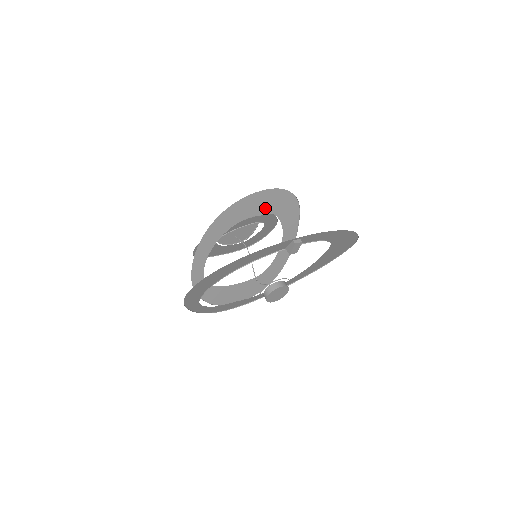
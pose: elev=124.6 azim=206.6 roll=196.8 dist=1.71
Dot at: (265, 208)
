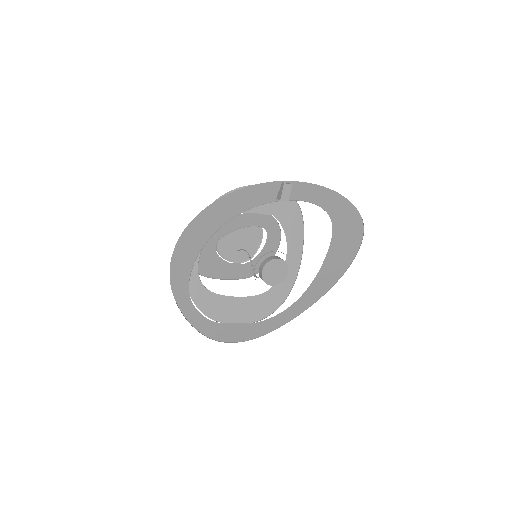
Dot at: (265, 207)
